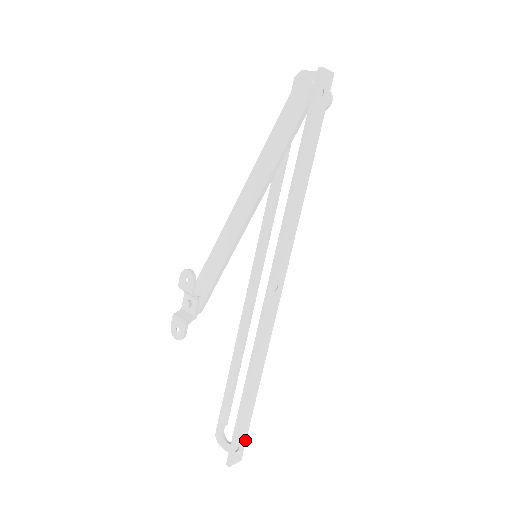
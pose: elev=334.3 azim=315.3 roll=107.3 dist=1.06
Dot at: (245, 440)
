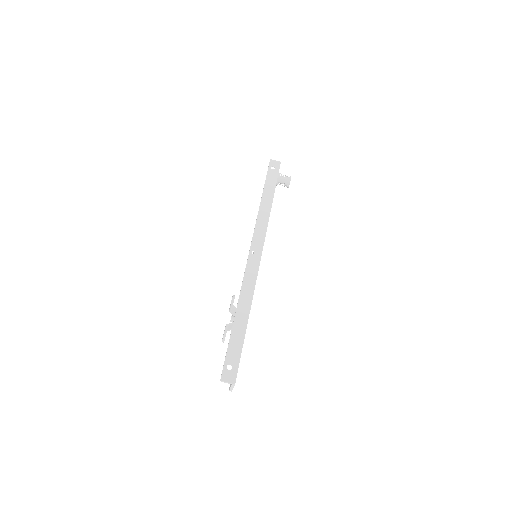
Dot at: (238, 364)
